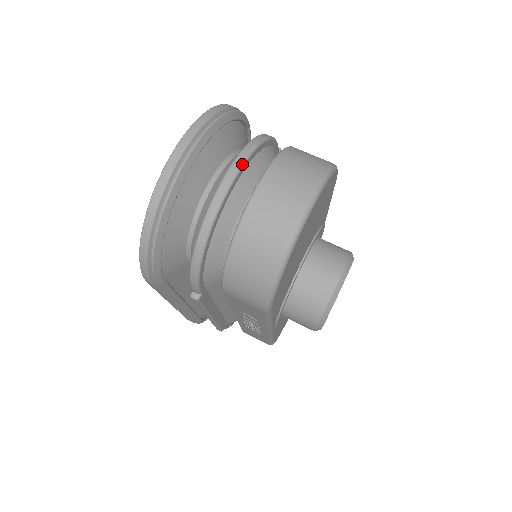
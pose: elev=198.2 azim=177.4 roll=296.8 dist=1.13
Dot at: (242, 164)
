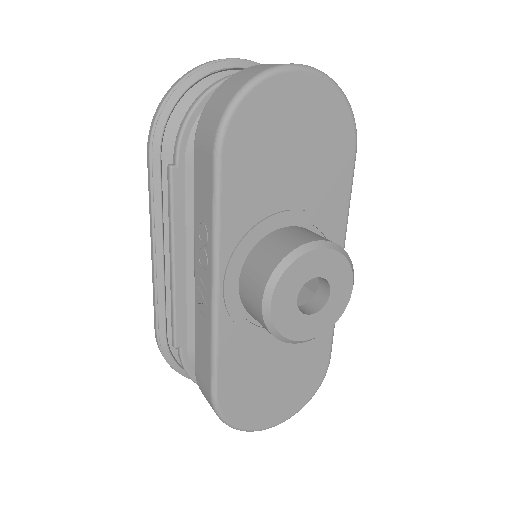
Dot at: occluded
